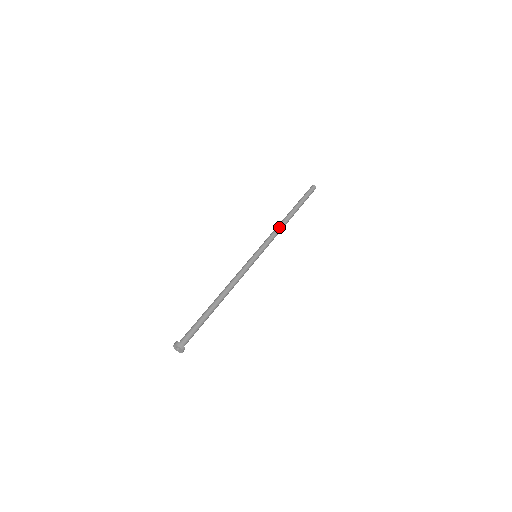
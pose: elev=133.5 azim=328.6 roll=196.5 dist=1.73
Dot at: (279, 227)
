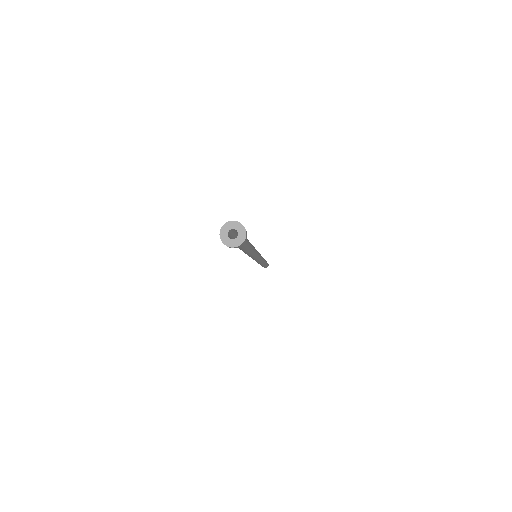
Dot at: occluded
